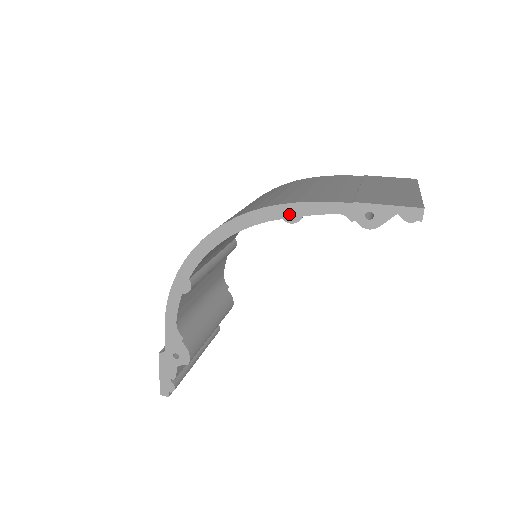
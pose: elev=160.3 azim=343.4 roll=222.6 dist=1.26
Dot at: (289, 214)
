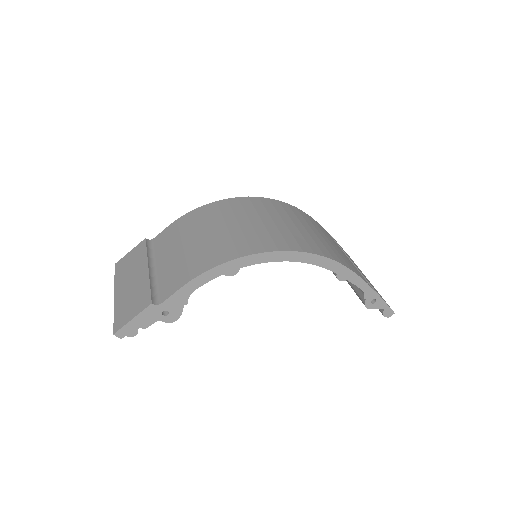
Dot at: (343, 274)
